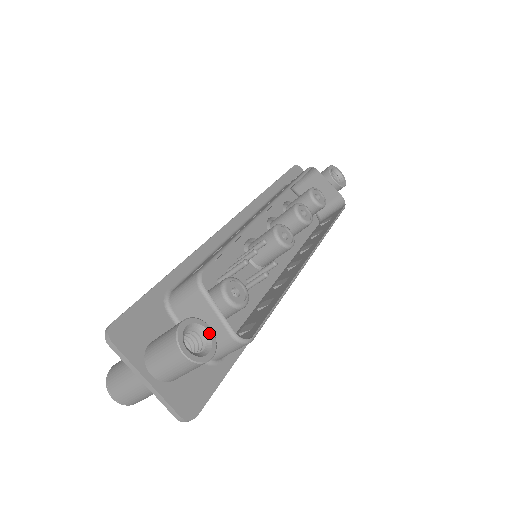
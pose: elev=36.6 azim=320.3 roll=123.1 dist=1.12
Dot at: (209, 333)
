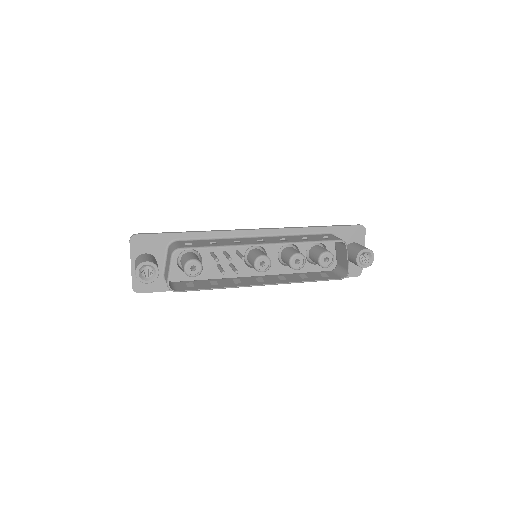
Dot at: (156, 274)
